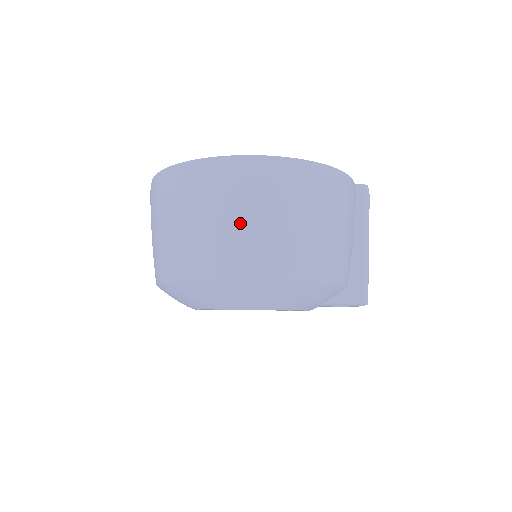
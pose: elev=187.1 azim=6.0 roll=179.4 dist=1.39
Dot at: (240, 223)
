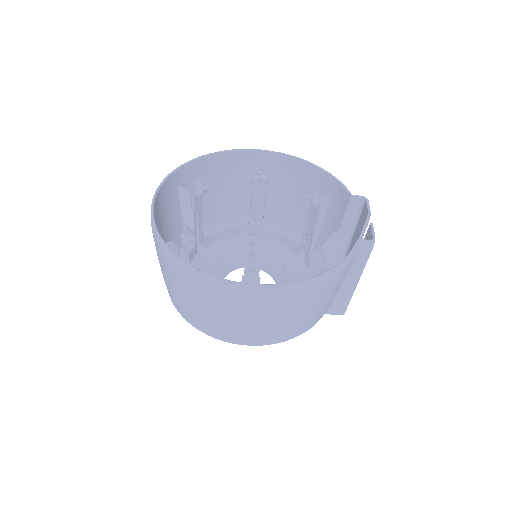
Dot at: (225, 319)
